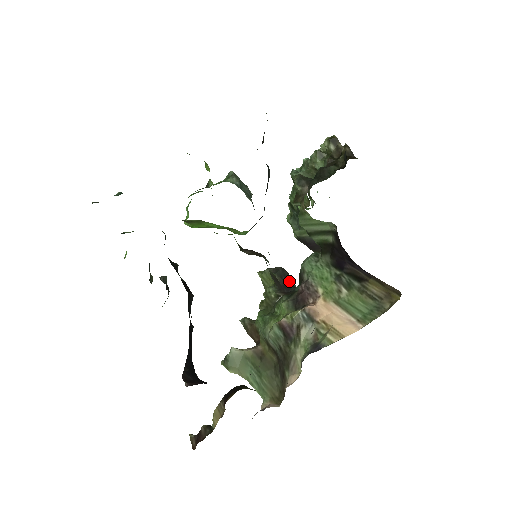
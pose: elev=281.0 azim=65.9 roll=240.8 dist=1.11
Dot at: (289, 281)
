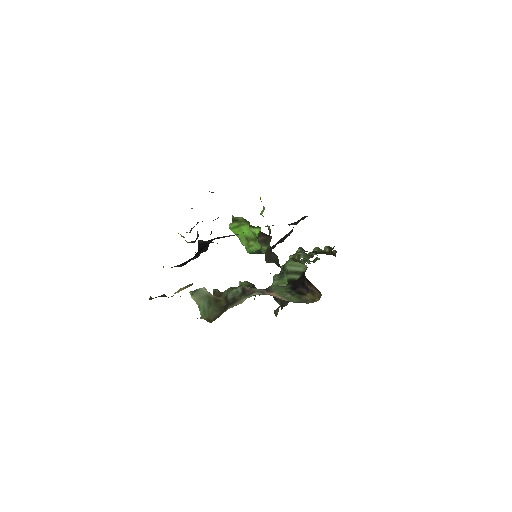
Dot at: occluded
